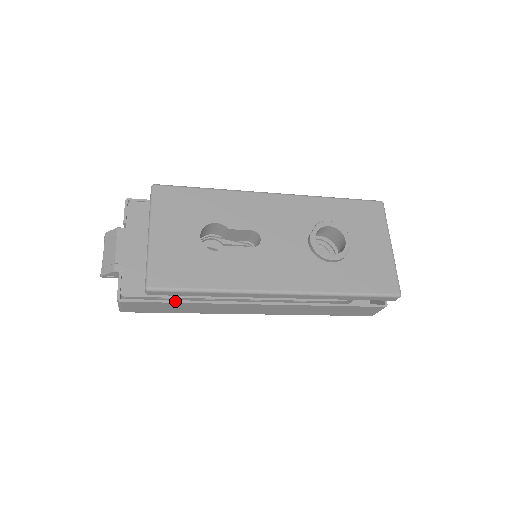
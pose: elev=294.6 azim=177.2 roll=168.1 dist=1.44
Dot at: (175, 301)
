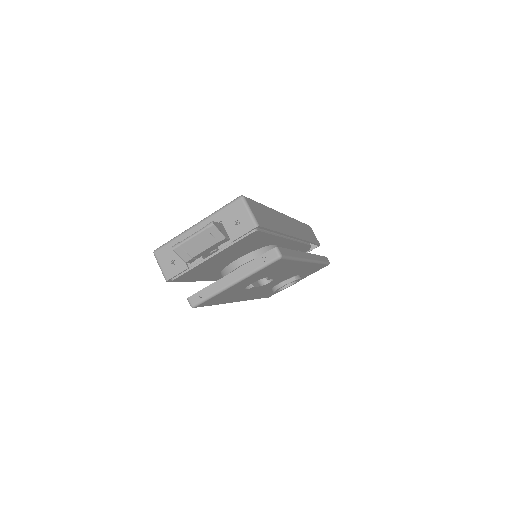
Dot at: (192, 281)
